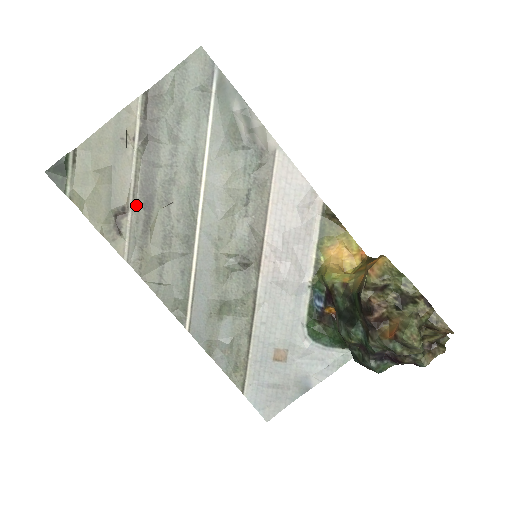
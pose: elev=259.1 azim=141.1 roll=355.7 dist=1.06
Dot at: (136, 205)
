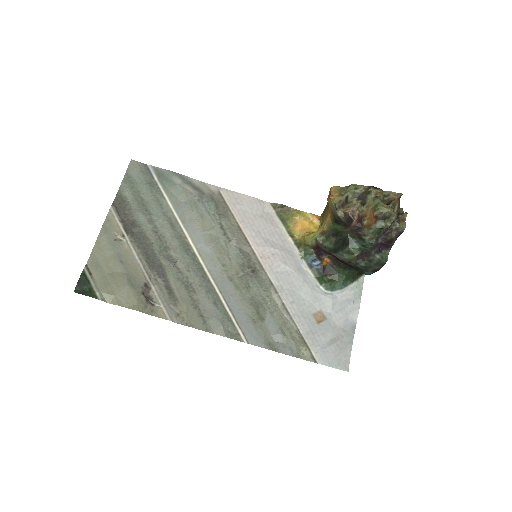
Dot at: (152, 278)
